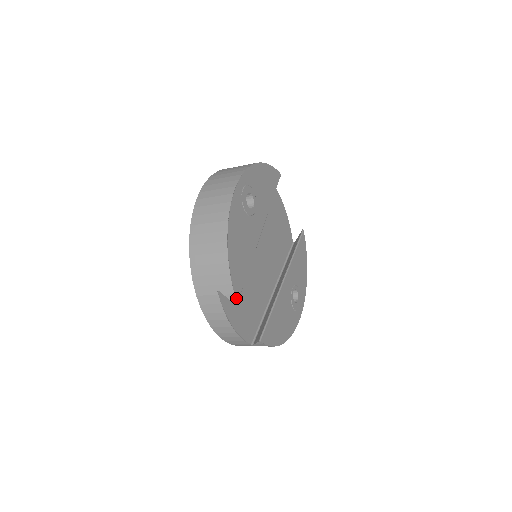
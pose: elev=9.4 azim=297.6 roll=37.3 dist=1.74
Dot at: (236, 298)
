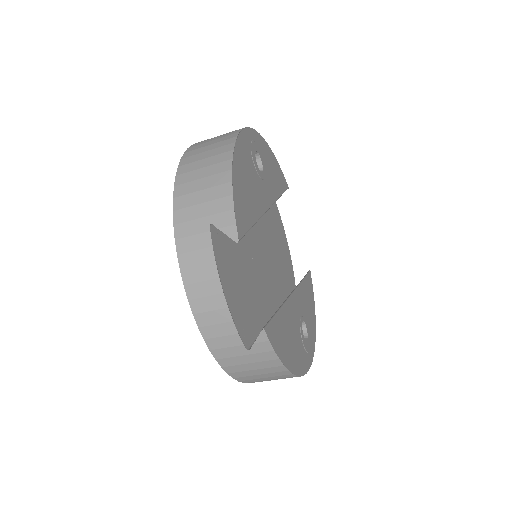
Dot at: (237, 232)
